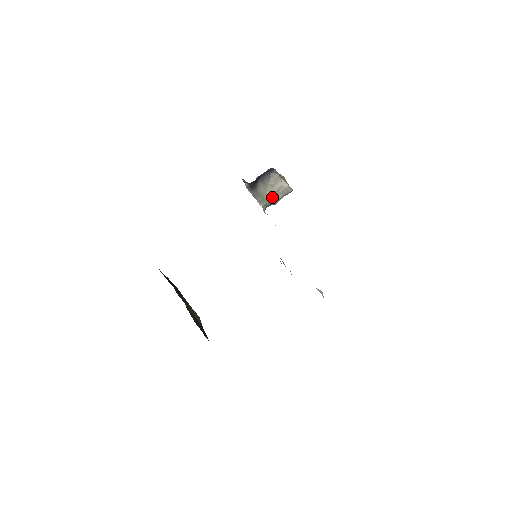
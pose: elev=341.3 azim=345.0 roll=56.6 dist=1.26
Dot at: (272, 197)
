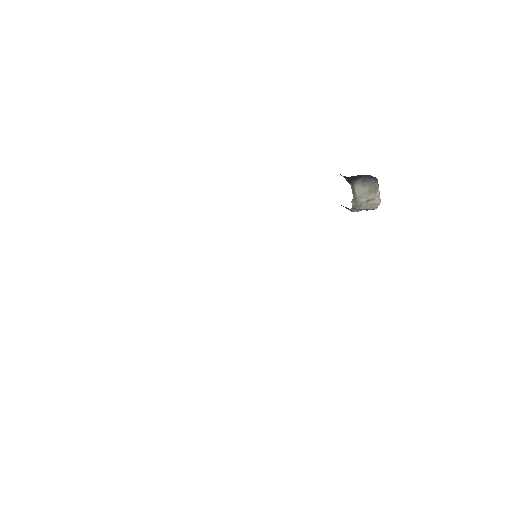
Dot at: (363, 203)
